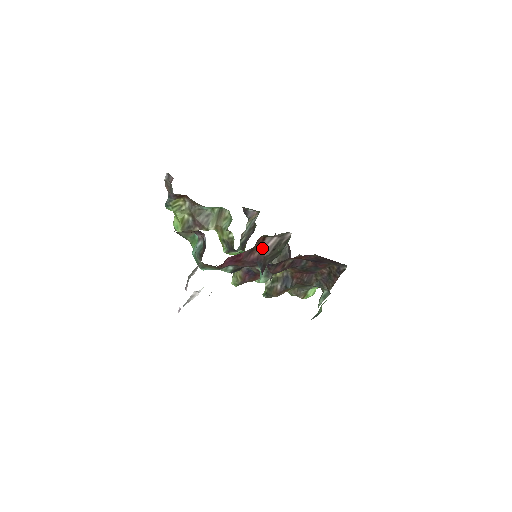
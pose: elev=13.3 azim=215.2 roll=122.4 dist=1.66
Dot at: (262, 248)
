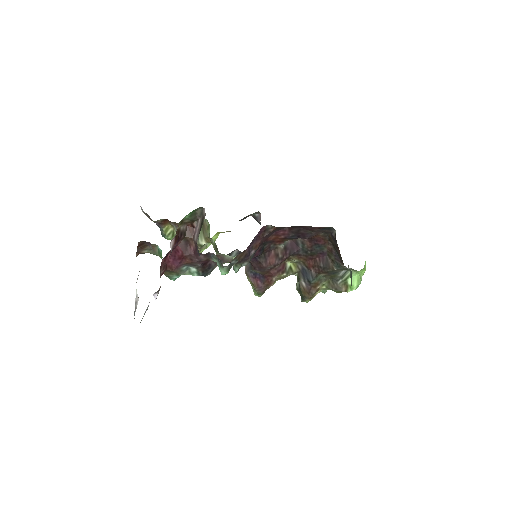
Dot at: (194, 236)
